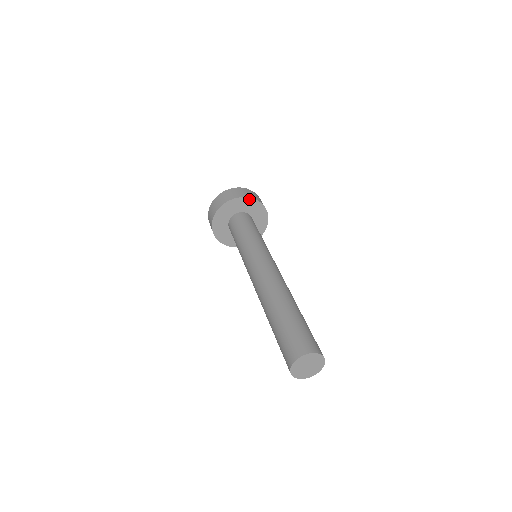
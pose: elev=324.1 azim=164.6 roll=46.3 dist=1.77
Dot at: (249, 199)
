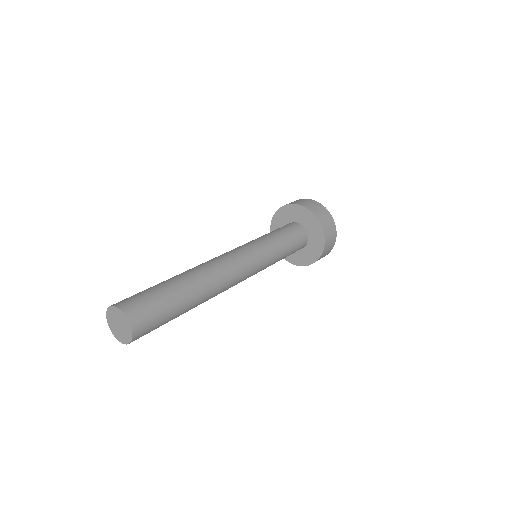
Dot at: (302, 207)
